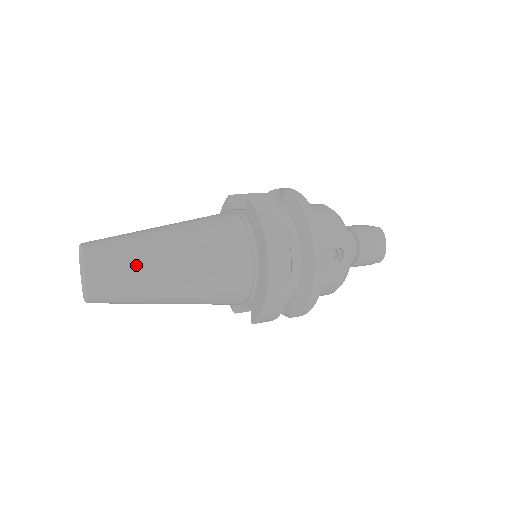
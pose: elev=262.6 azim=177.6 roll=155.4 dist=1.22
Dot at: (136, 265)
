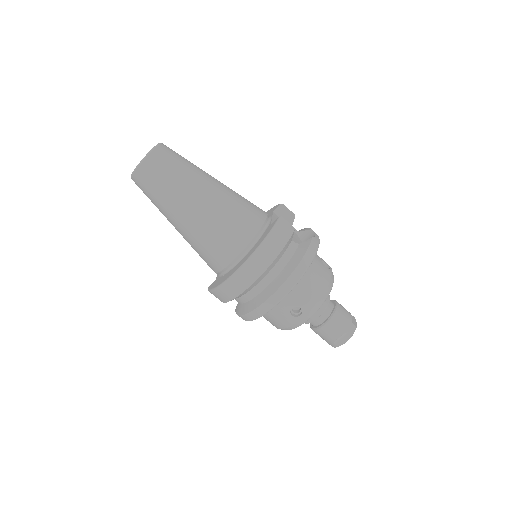
Dot at: (171, 188)
